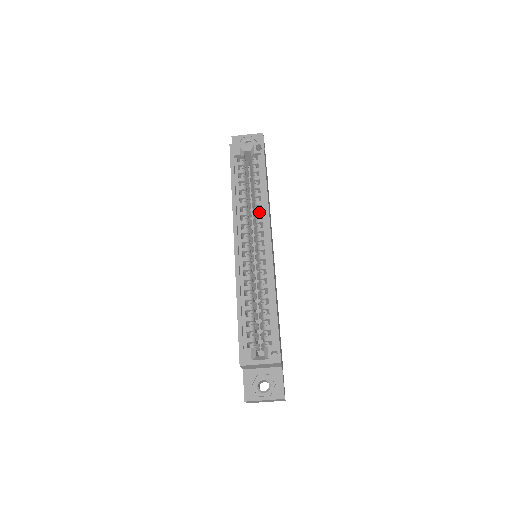
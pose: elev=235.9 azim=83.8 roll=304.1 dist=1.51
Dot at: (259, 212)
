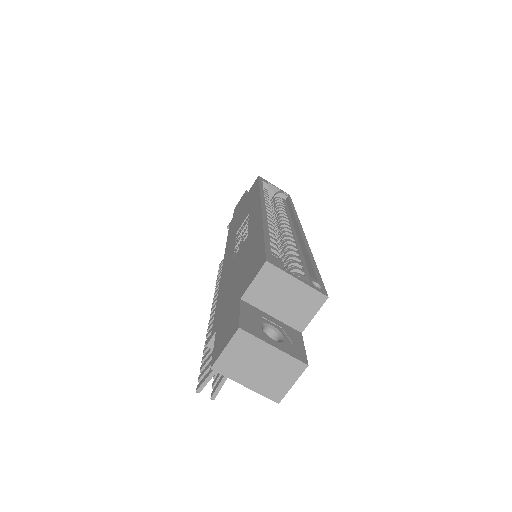
Dot at: (285, 215)
